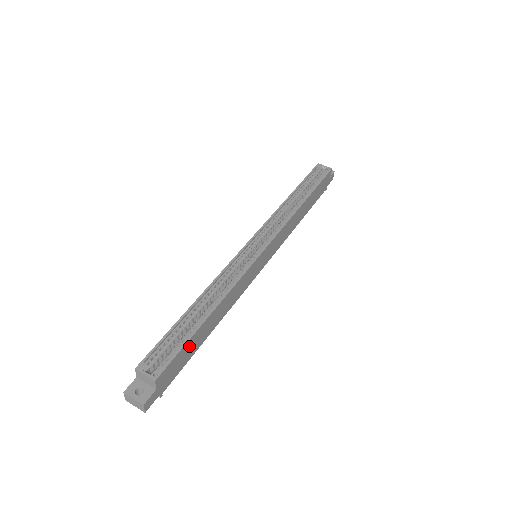
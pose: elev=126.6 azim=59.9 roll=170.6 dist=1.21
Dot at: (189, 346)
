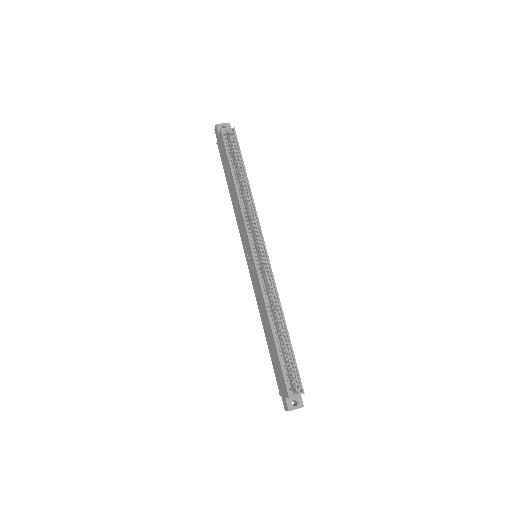
Dot at: (292, 356)
